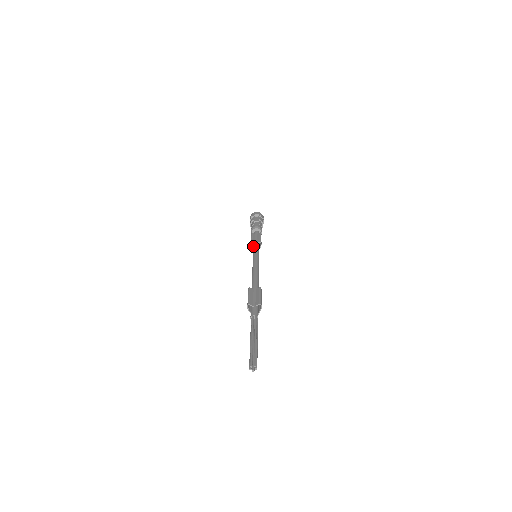
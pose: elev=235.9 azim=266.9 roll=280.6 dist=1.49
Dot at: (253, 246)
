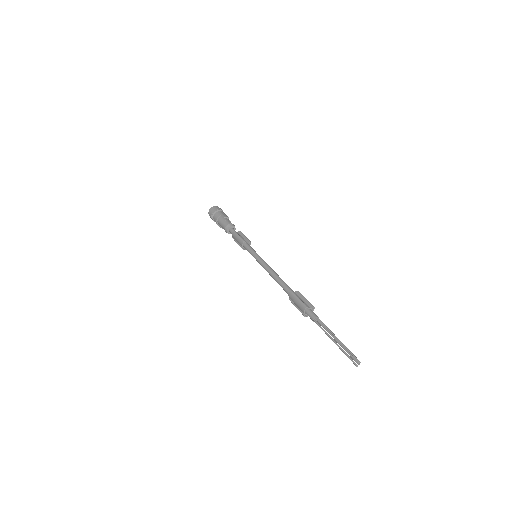
Dot at: (245, 245)
